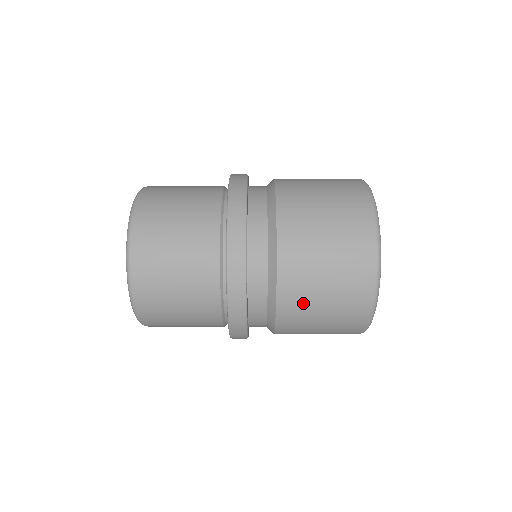
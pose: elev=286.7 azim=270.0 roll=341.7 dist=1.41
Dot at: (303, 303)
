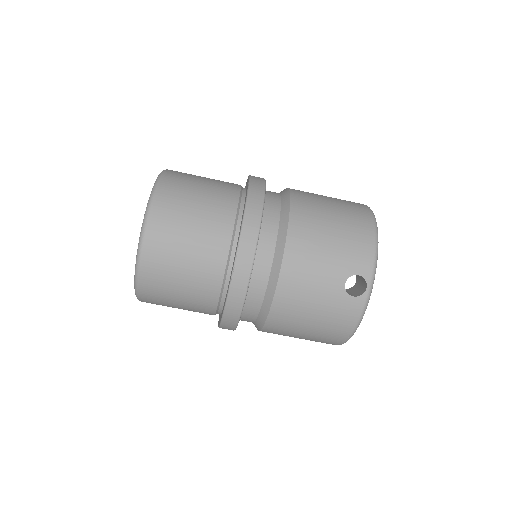
Dot at: occluded
